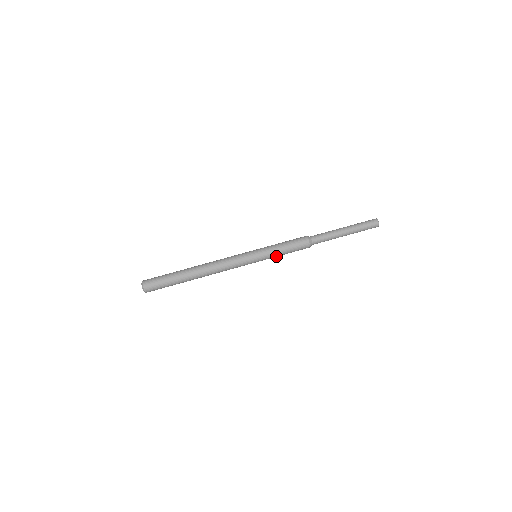
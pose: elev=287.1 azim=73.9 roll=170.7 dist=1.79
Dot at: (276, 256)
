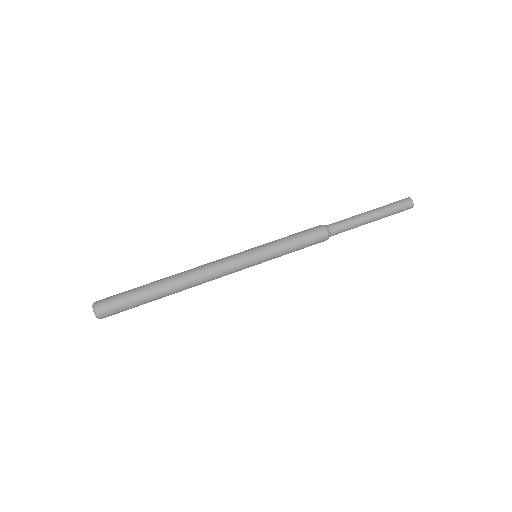
Dot at: (283, 247)
